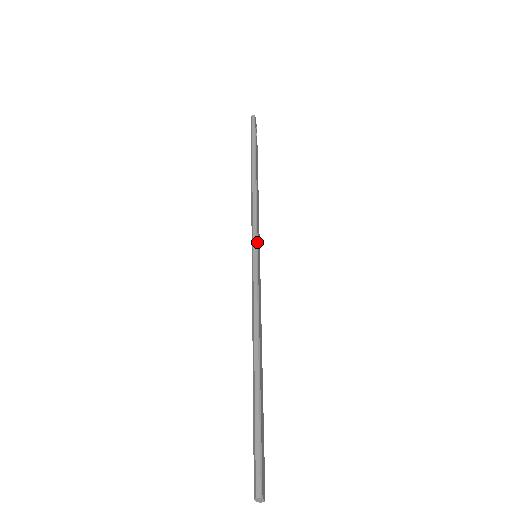
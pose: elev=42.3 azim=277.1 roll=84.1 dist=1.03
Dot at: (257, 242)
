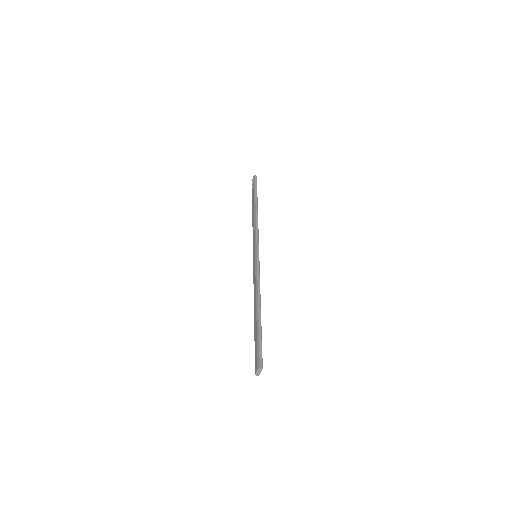
Dot at: occluded
